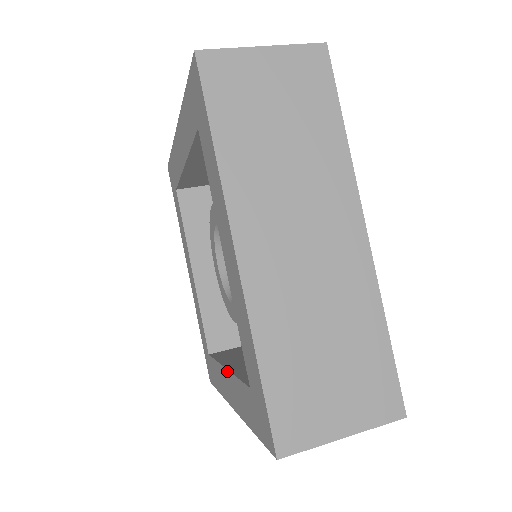
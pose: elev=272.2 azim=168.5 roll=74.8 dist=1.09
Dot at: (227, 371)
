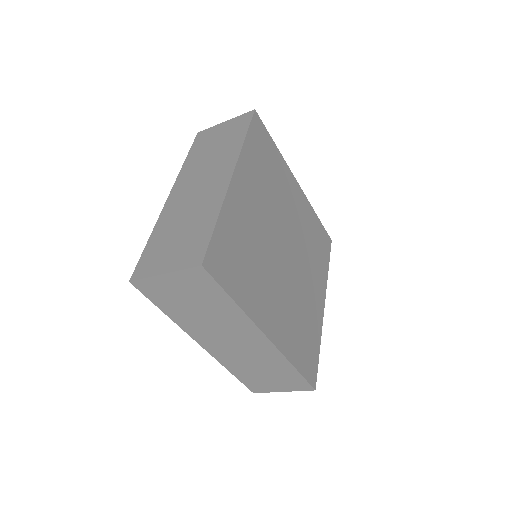
Dot at: occluded
